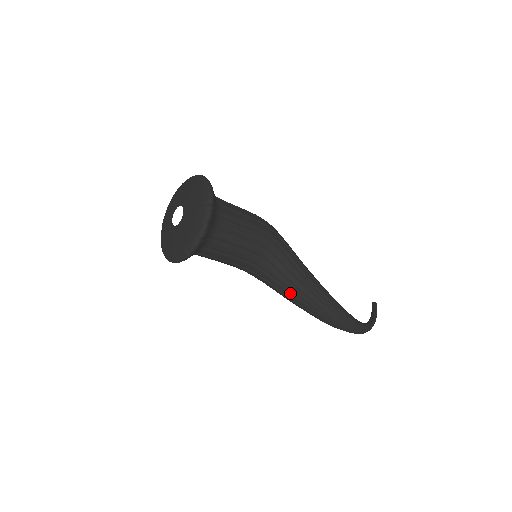
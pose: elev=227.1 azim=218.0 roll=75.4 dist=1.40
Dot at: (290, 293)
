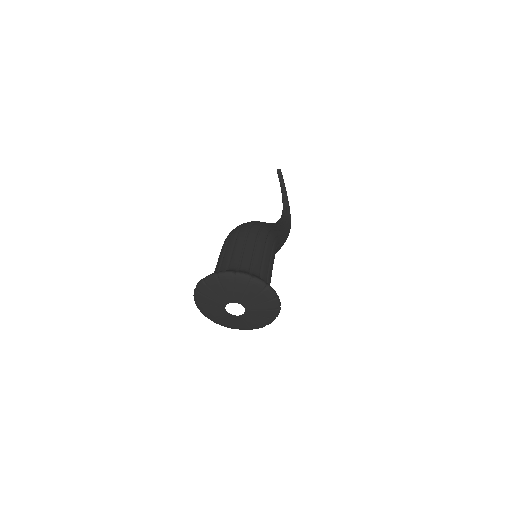
Dot at: occluded
